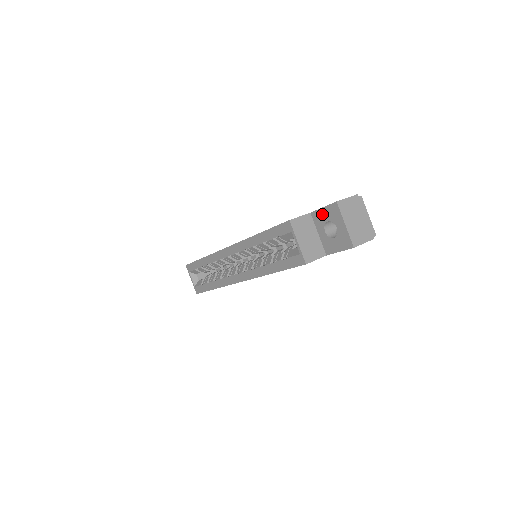
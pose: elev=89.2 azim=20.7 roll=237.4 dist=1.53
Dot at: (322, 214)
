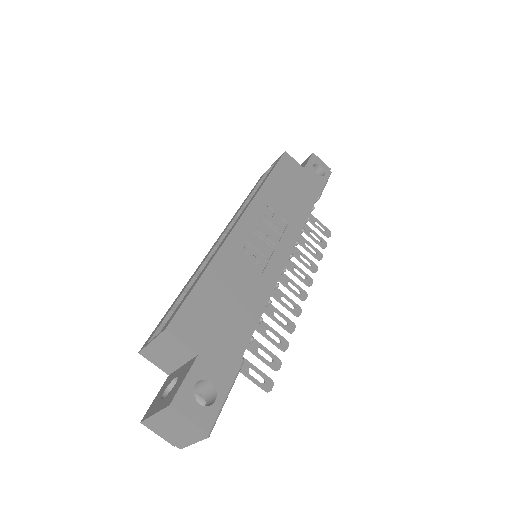
Dot at: (183, 376)
